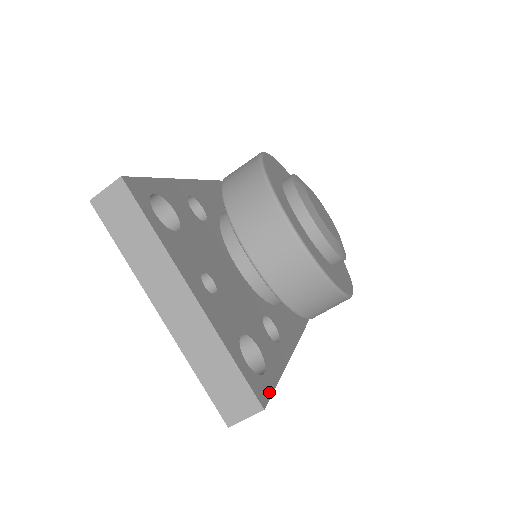
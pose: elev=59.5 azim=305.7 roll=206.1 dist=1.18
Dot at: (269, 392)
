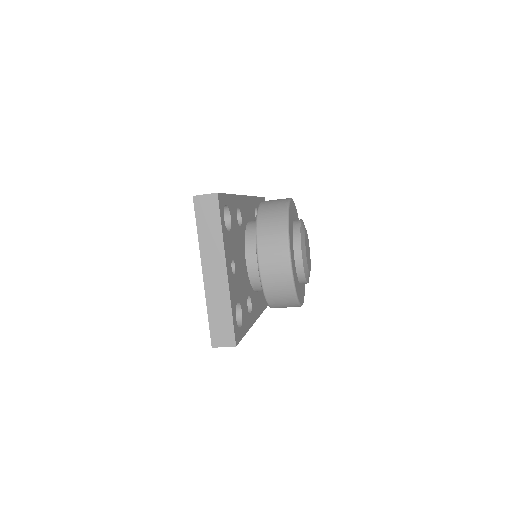
Dot at: (240, 339)
